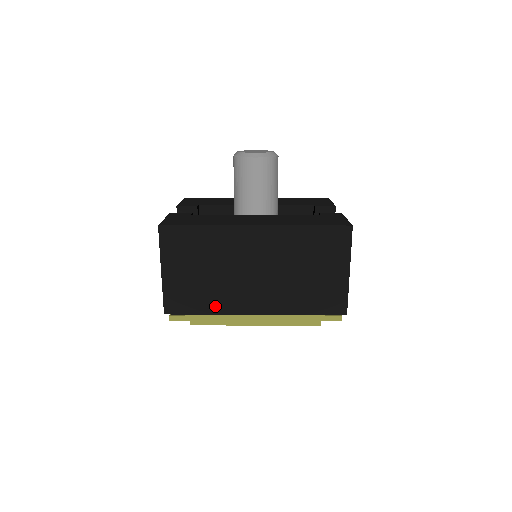
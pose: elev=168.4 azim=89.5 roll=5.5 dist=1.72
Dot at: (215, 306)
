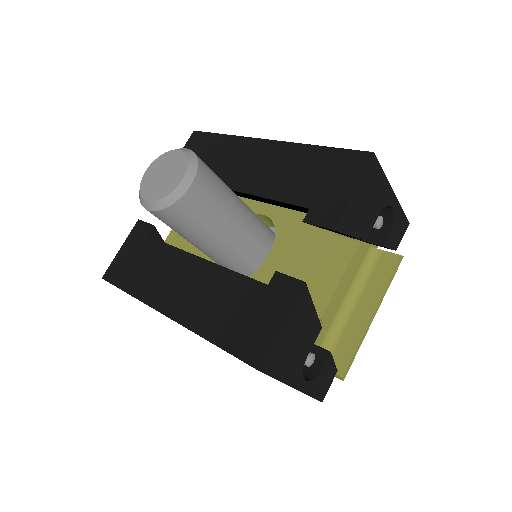
Dot at: occluded
